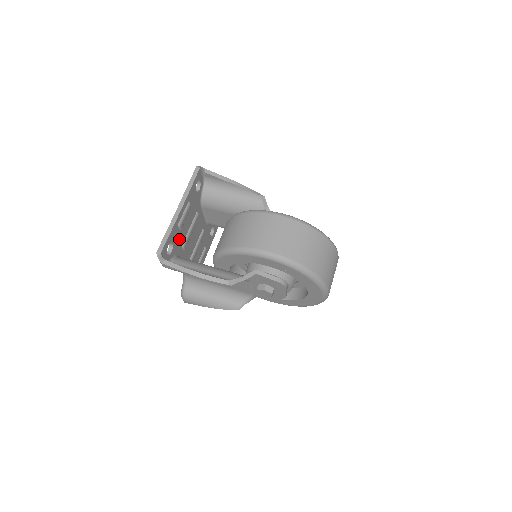
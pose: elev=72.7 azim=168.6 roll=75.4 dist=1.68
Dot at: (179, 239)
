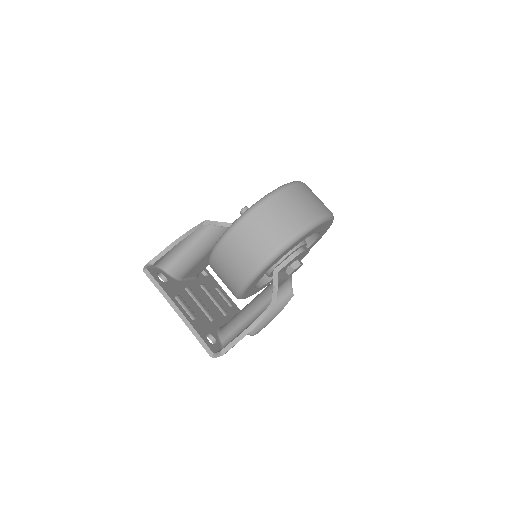
Dot at: (204, 323)
